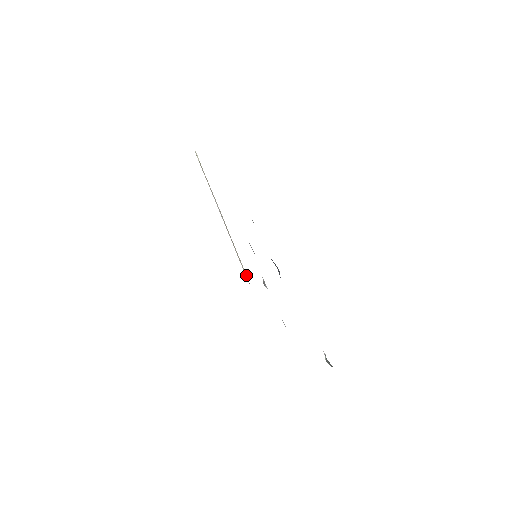
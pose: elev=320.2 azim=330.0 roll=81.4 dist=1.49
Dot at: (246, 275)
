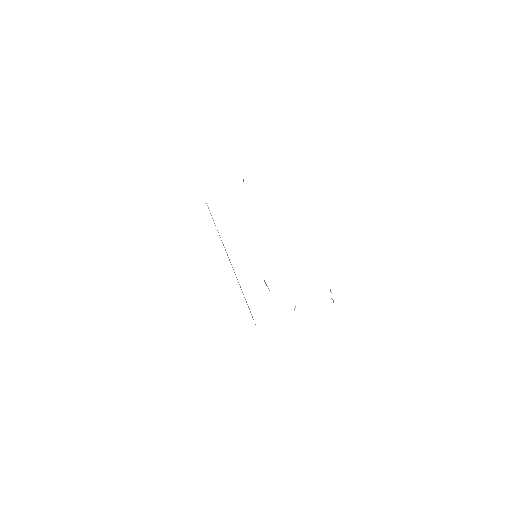
Dot at: occluded
